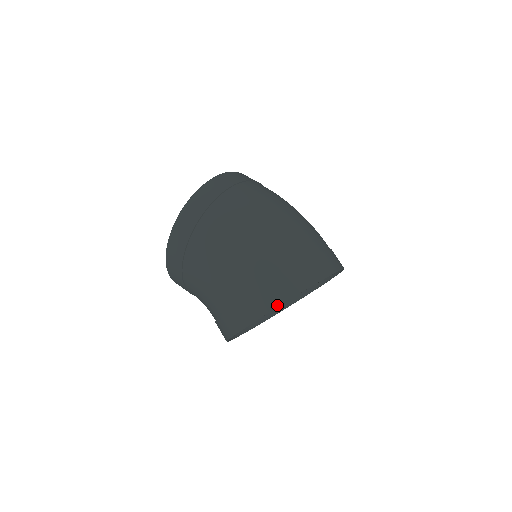
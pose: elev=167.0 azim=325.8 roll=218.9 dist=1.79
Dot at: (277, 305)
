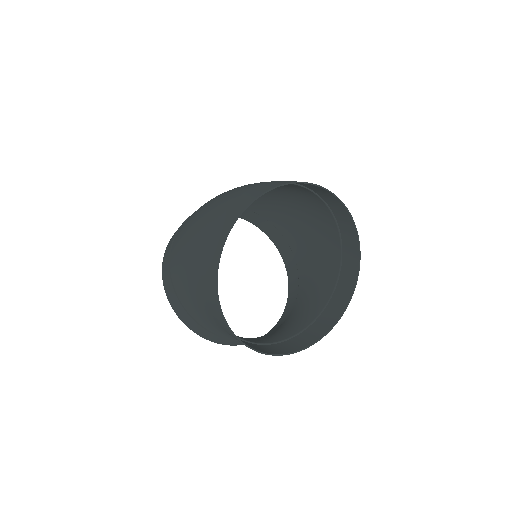
Dot at: (226, 235)
